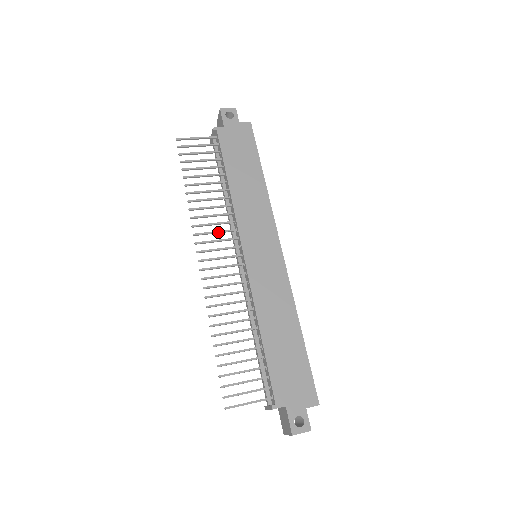
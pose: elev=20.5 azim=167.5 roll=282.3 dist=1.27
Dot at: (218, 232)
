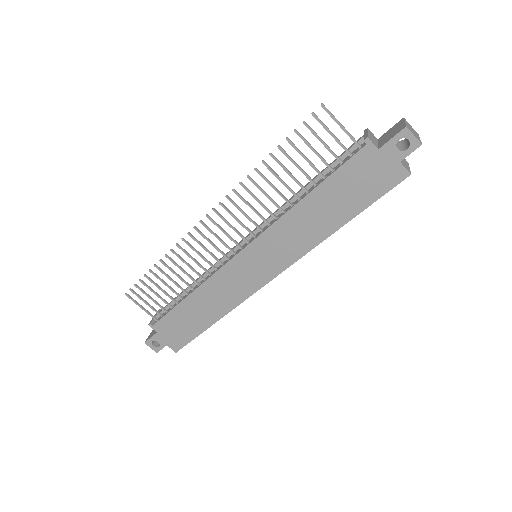
Dot at: (246, 216)
